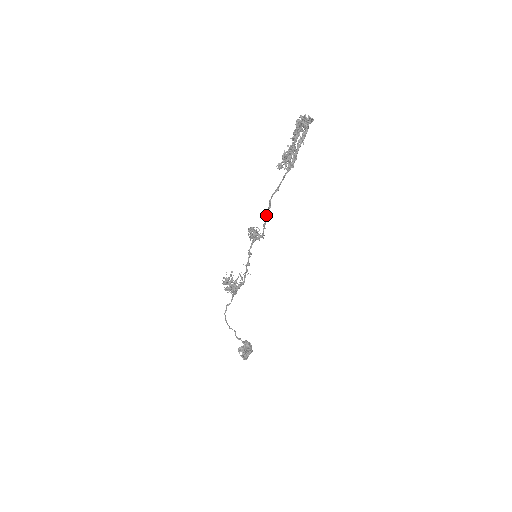
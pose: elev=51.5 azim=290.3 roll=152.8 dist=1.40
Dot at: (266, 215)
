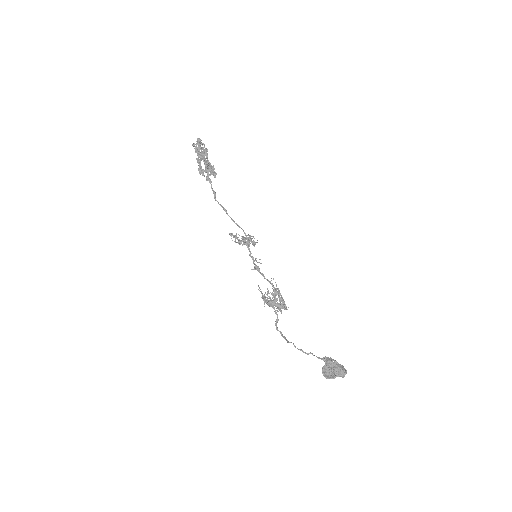
Dot at: occluded
